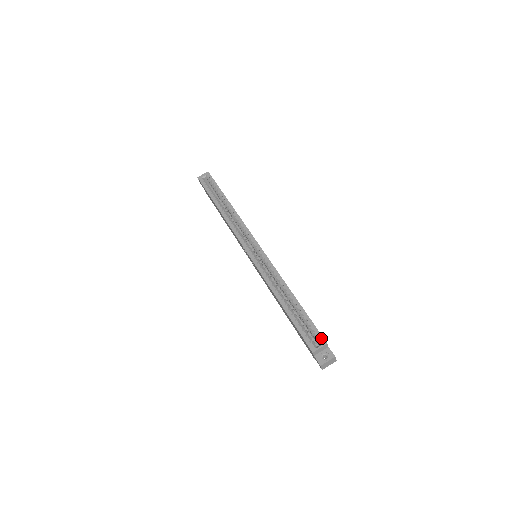
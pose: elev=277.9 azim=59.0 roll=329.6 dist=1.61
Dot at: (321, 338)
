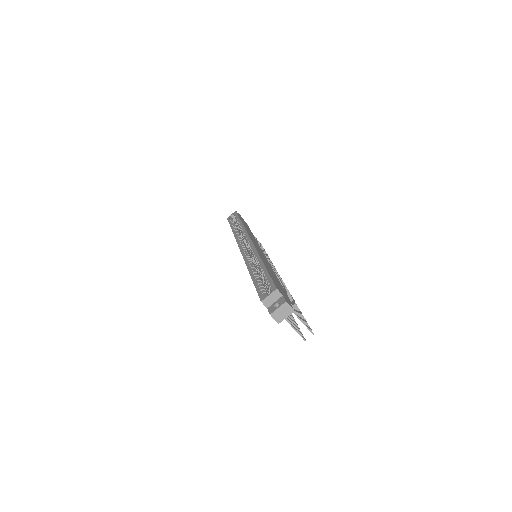
Dot at: (273, 286)
